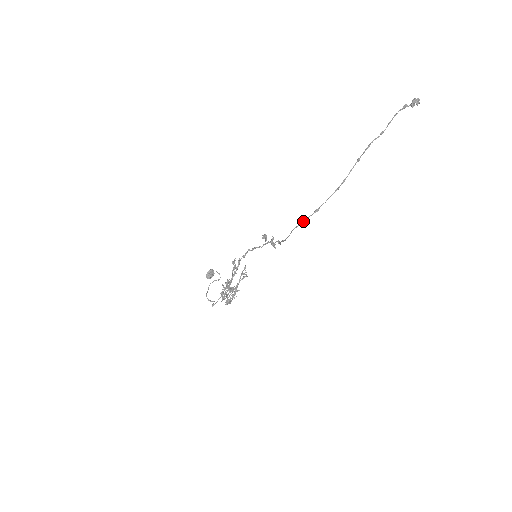
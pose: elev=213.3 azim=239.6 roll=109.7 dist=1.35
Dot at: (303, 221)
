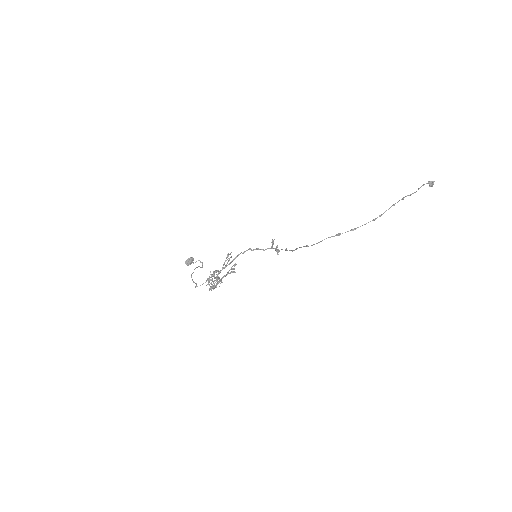
Dot at: (339, 234)
